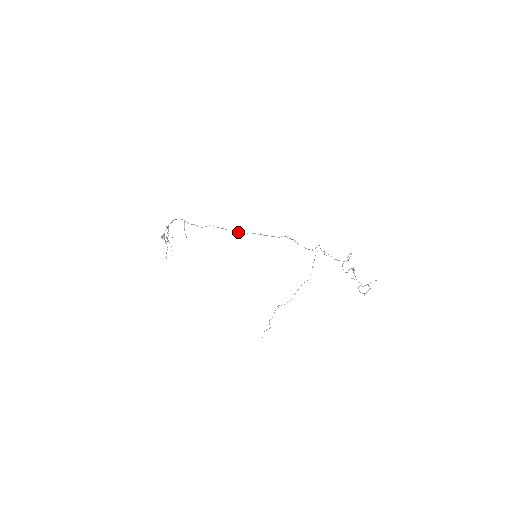
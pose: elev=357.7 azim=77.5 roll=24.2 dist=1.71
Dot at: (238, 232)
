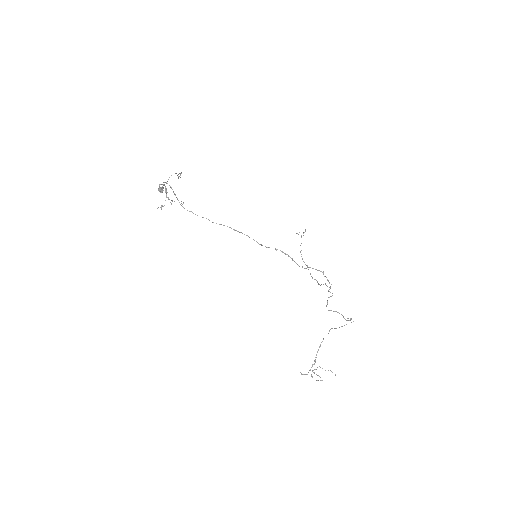
Dot at: occluded
